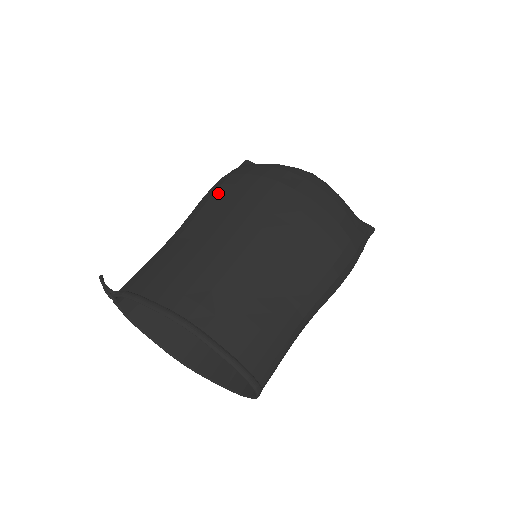
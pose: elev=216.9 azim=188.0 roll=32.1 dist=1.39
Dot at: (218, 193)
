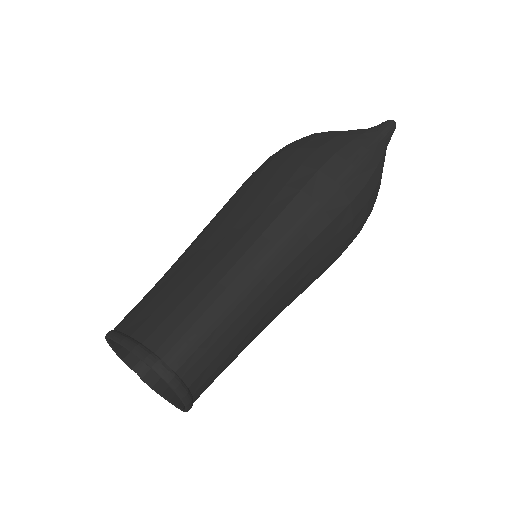
Dot at: occluded
